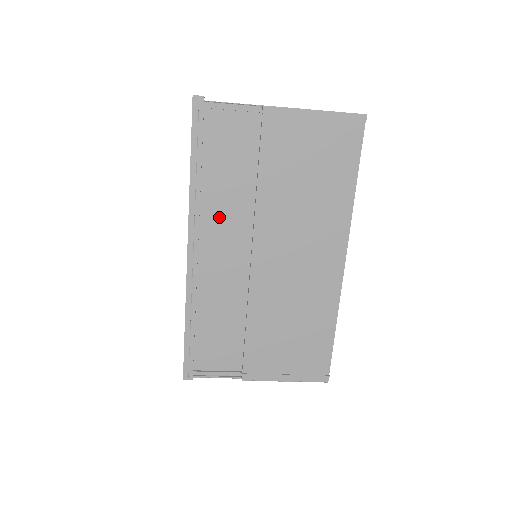
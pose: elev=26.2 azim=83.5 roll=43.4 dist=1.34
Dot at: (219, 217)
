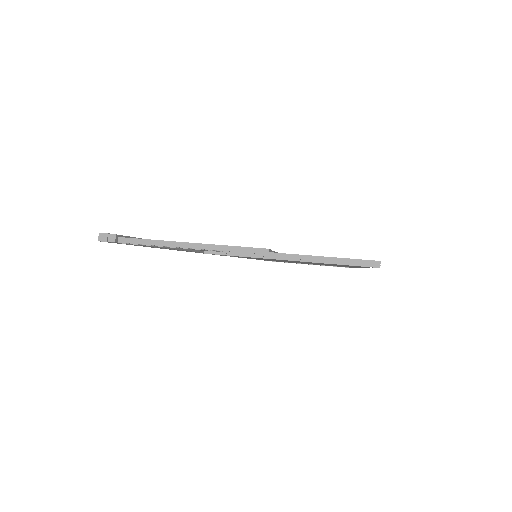
Dot at: occluded
